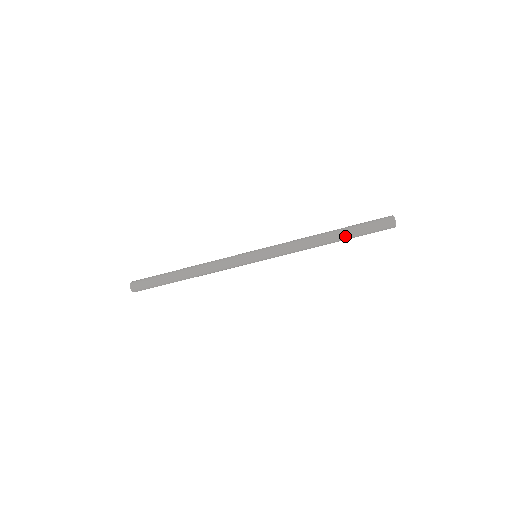
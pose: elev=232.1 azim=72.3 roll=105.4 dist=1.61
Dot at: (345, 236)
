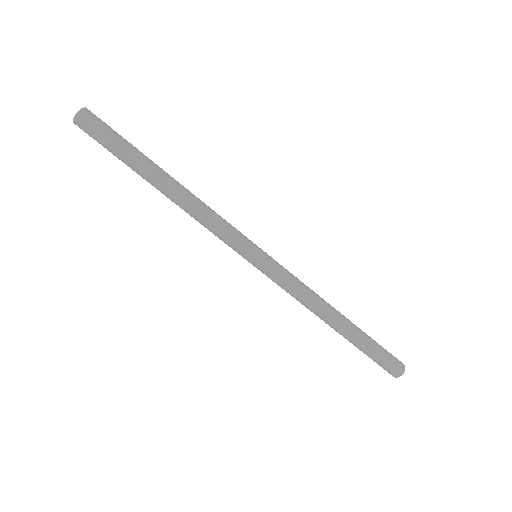
Dot at: (356, 336)
